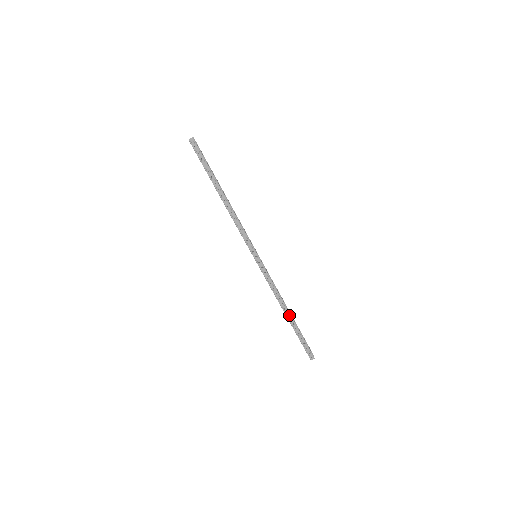
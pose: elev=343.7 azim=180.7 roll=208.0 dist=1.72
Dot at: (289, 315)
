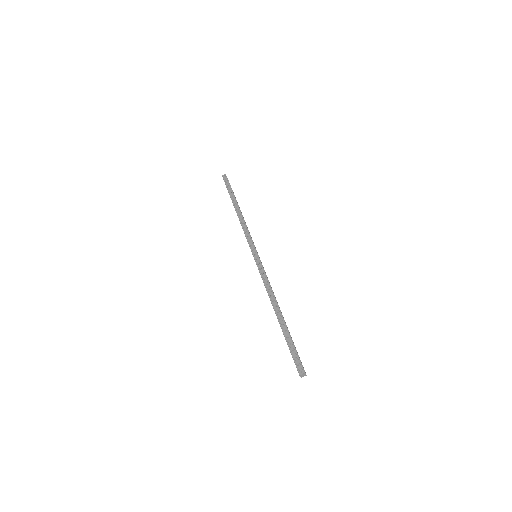
Dot at: (279, 314)
